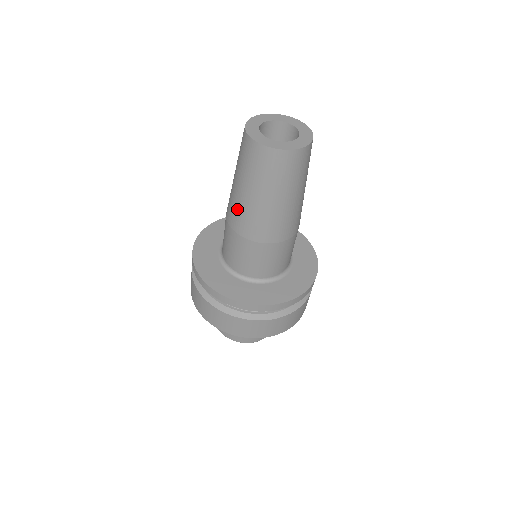
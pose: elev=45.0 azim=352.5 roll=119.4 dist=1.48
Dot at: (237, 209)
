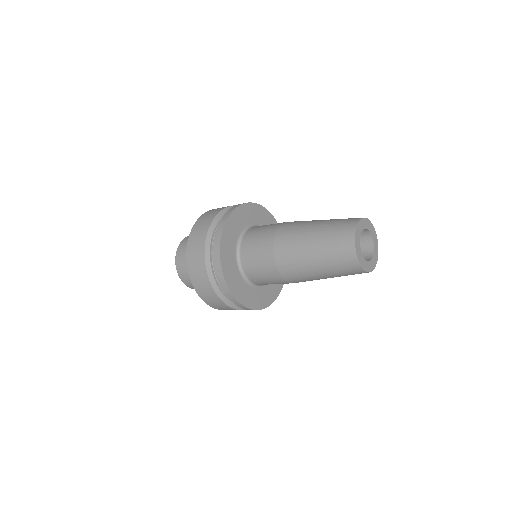
Dot at: (293, 241)
